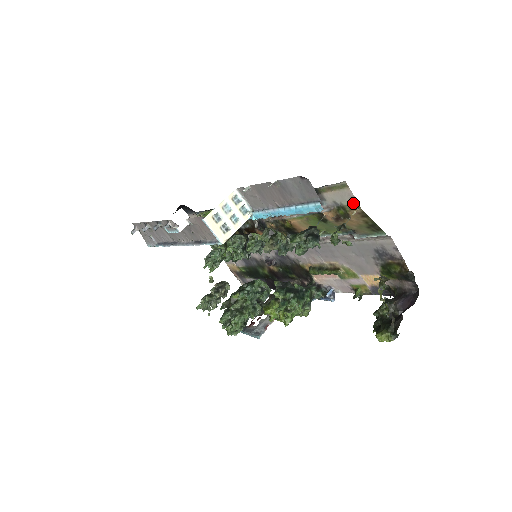
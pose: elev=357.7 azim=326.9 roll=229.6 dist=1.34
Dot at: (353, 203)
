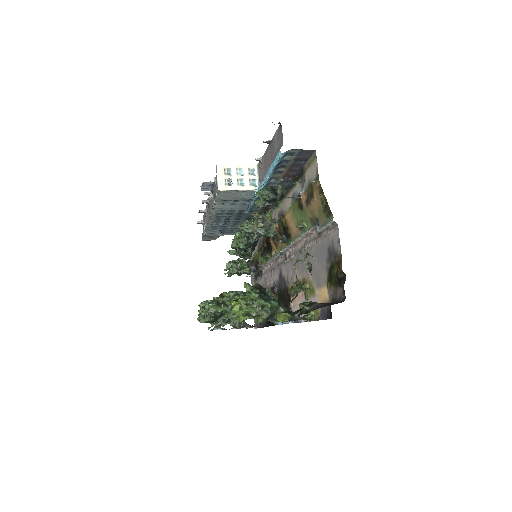
Dot at: (316, 176)
